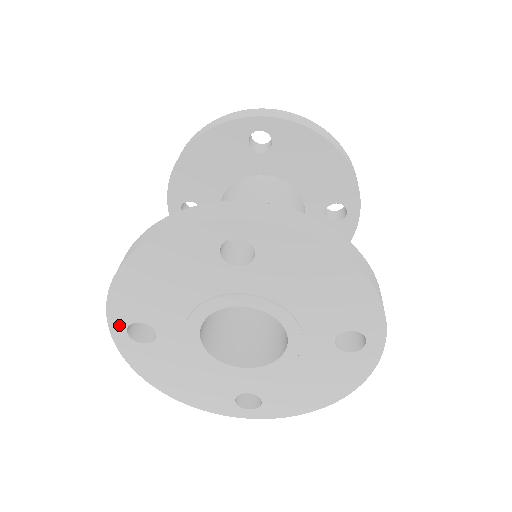
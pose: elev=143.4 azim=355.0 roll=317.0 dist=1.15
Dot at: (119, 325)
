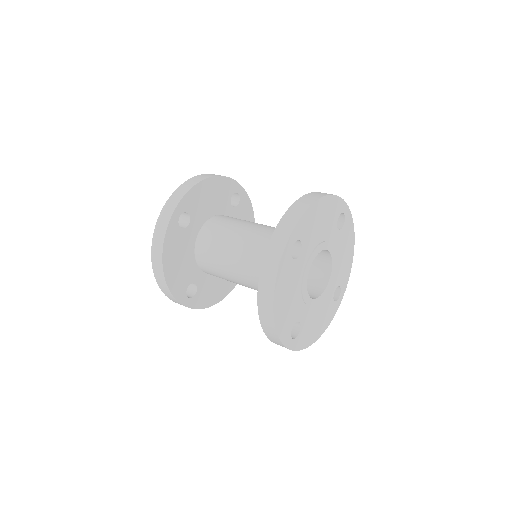
Dot at: (288, 341)
